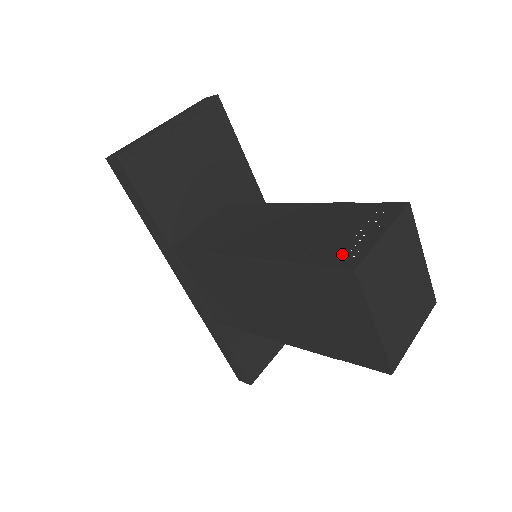
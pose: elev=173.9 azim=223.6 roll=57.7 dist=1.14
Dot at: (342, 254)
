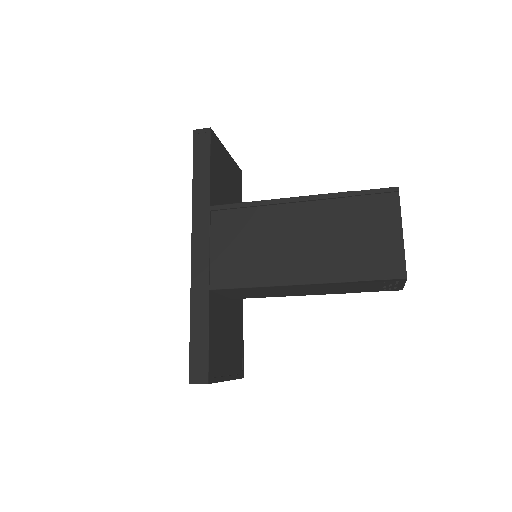
Dot at: occluded
